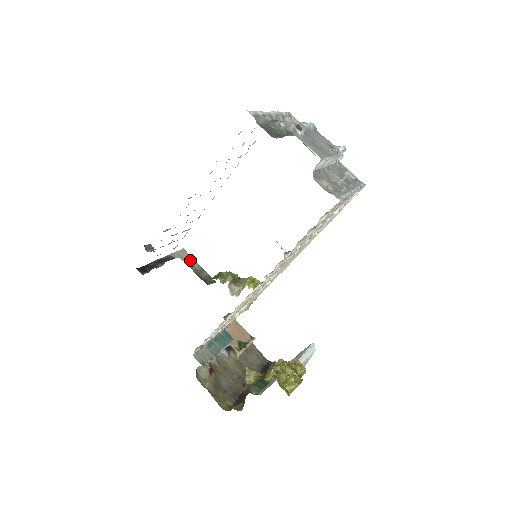
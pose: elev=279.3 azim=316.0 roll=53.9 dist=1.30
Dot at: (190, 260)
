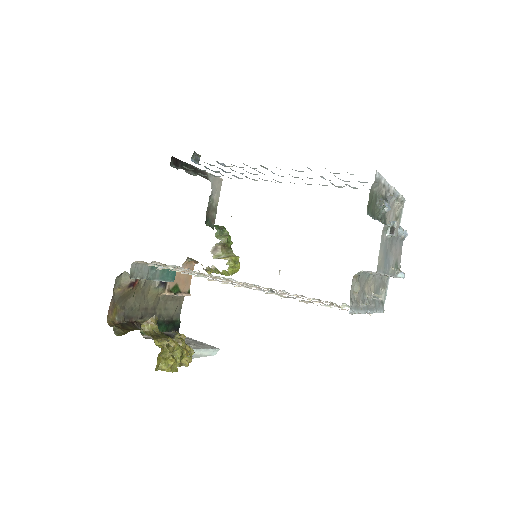
Dot at: (216, 193)
